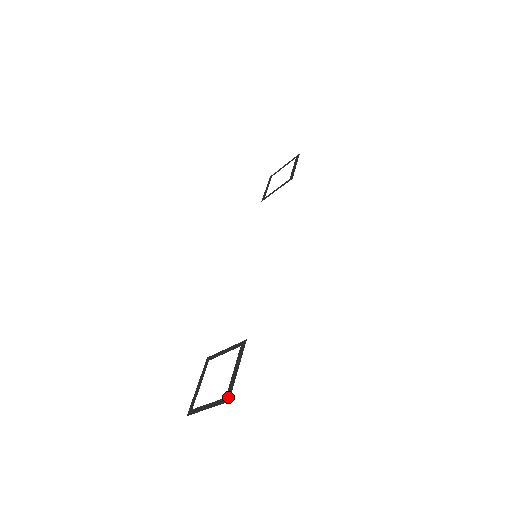
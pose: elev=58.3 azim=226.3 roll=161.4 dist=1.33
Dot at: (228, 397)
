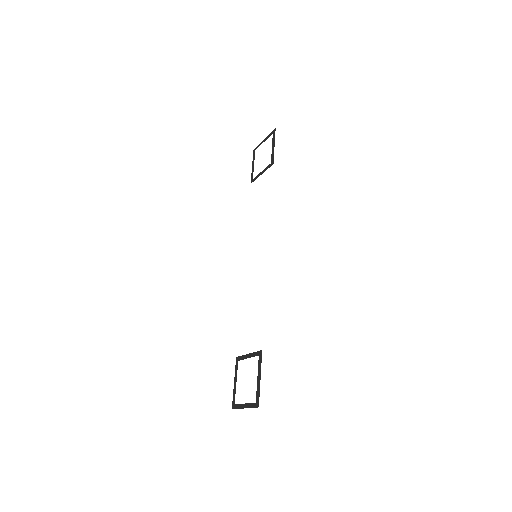
Dot at: (257, 403)
